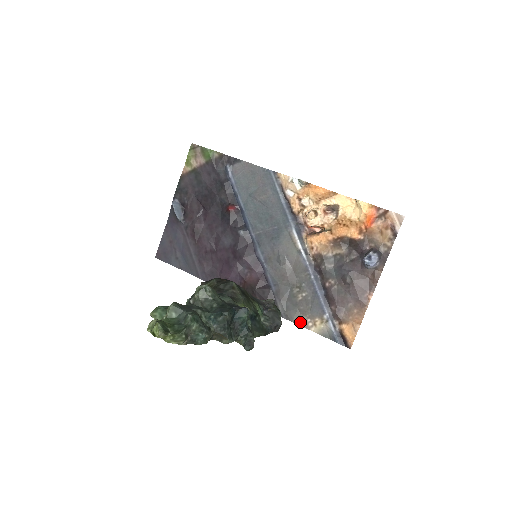
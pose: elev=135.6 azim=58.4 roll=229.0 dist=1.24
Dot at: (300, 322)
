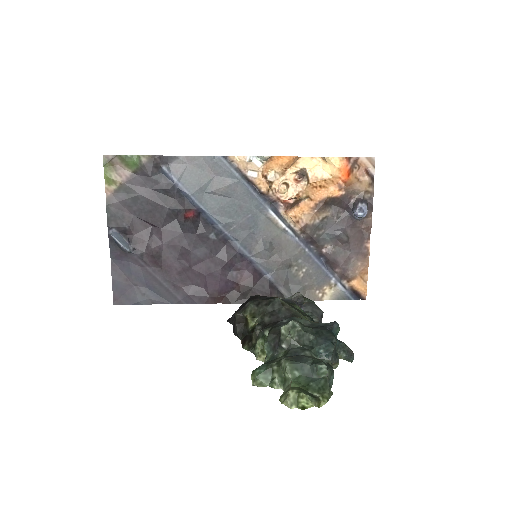
Dot at: (310, 298)
